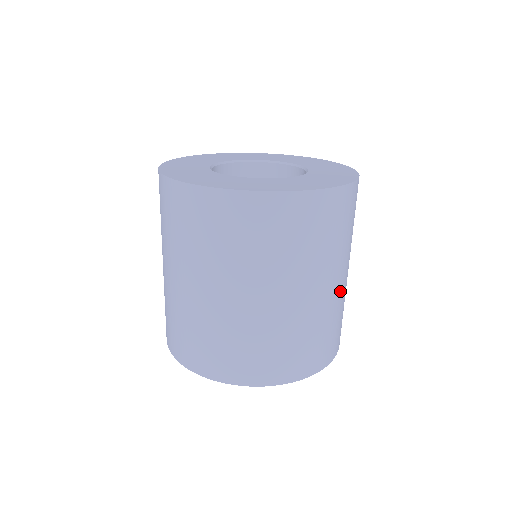
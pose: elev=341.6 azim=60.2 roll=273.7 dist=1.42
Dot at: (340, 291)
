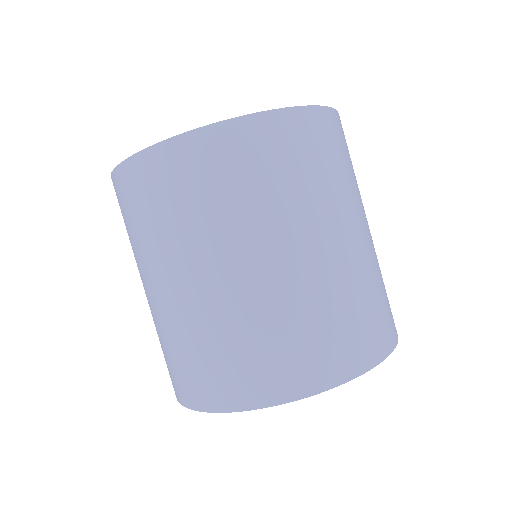
Dot at: occluded
